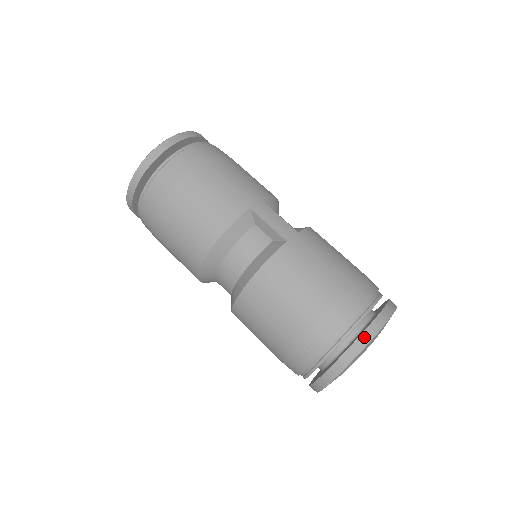
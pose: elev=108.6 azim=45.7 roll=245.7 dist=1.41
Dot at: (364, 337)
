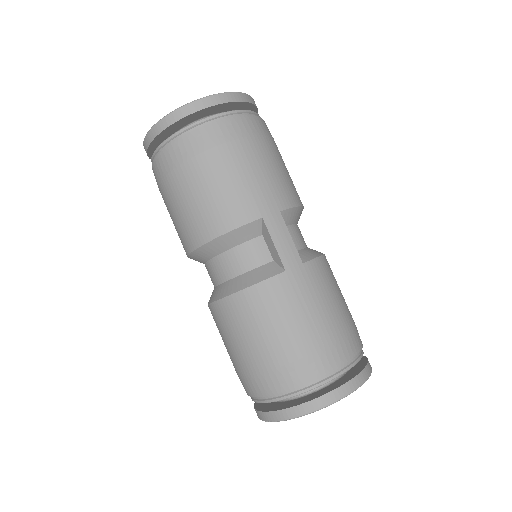
Dot at: (318, 402)
